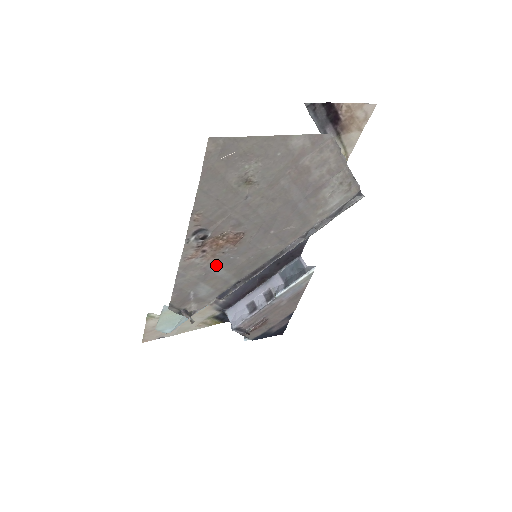
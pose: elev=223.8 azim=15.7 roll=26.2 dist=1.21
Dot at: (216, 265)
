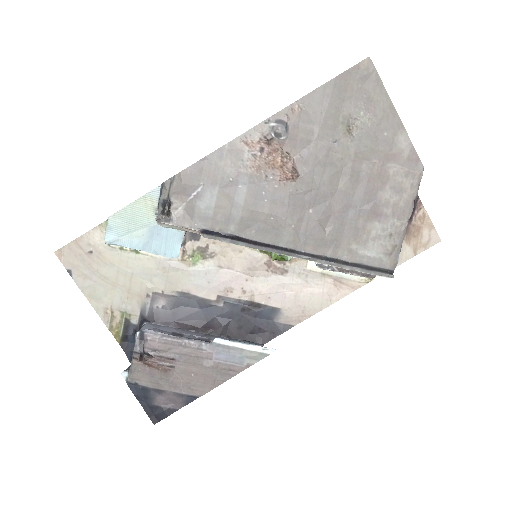
Dot at: (247, 184)
